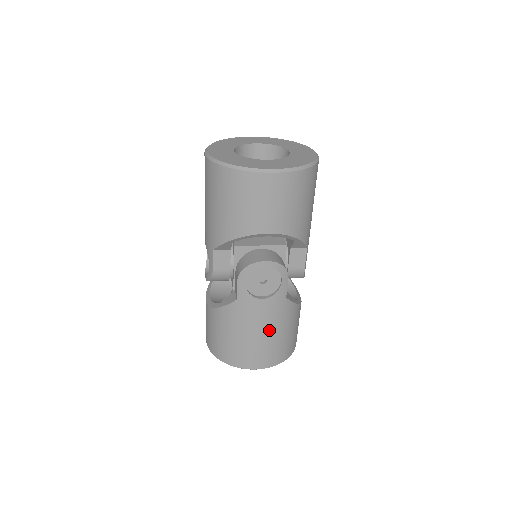
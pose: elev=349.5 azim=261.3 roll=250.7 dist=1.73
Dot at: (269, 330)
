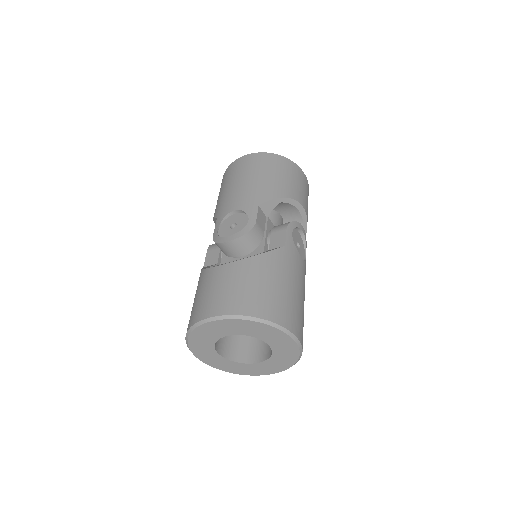
Dot at: (303, 295)
